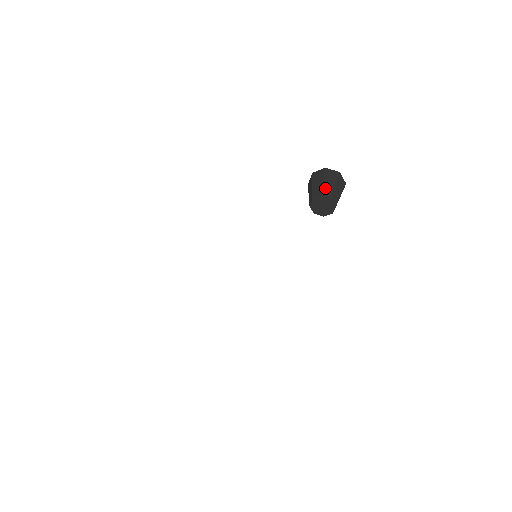
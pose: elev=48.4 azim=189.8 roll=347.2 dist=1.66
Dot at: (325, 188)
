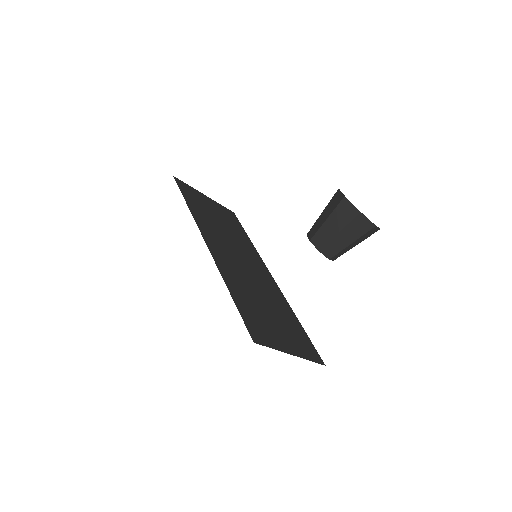
Dot at: (320, 232)
